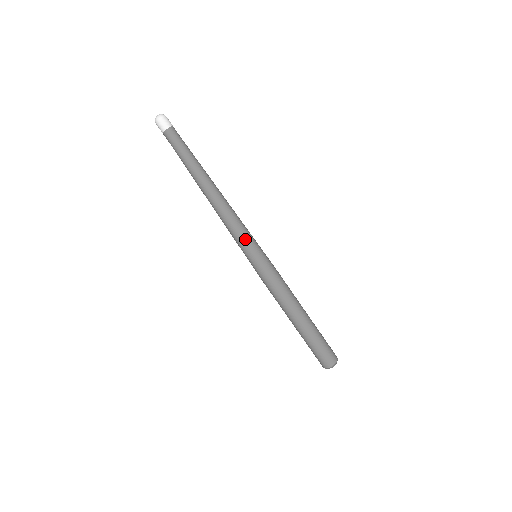
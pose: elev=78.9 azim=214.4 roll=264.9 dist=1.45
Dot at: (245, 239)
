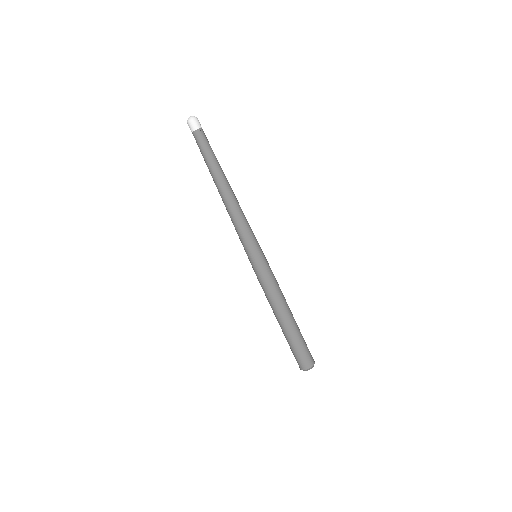
Dot at: (244, 241)
